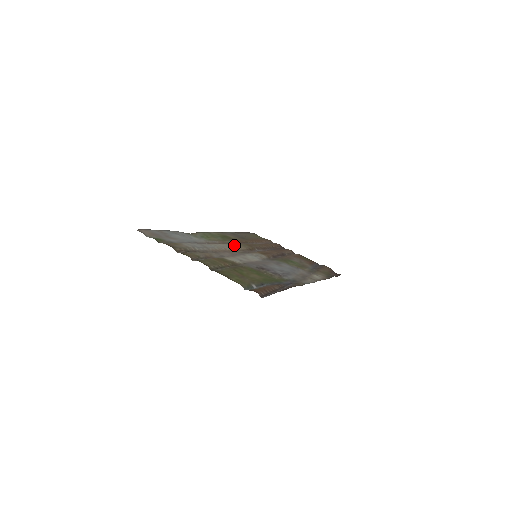
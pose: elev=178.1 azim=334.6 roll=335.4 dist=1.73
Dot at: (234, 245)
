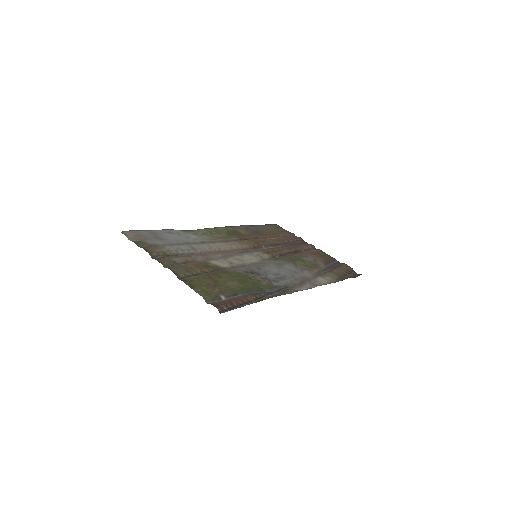
Dot at: (235, 243)
